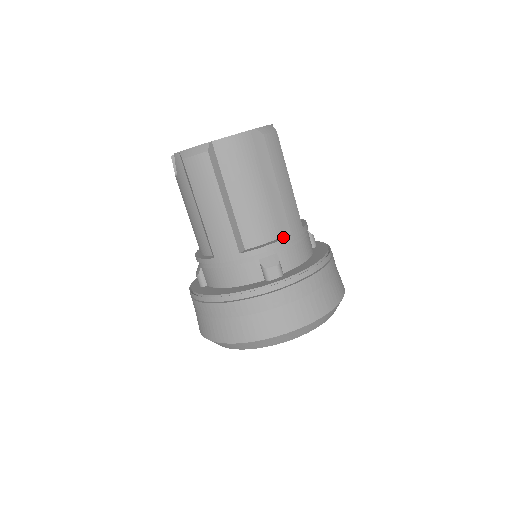
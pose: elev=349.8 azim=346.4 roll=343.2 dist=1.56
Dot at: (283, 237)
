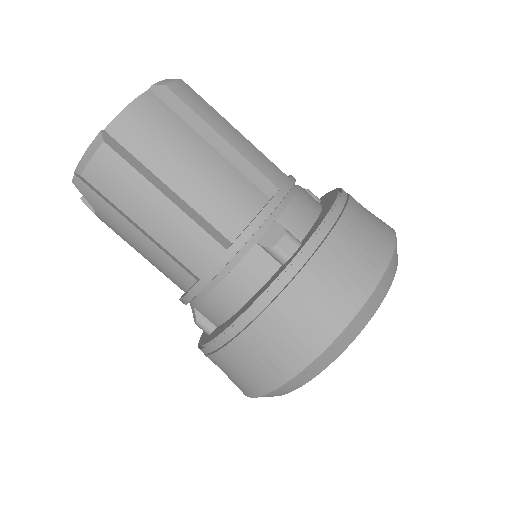
Dot at: (270, 198)
